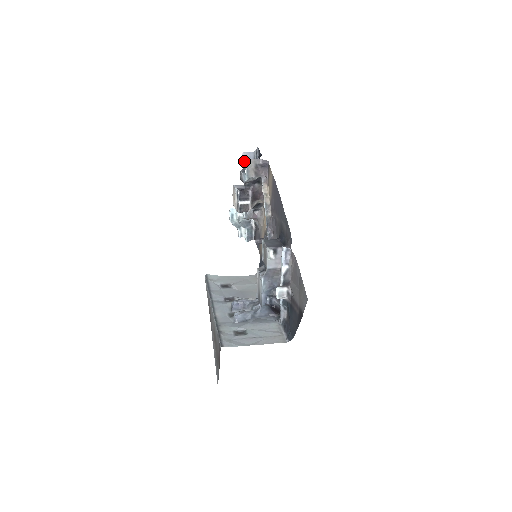
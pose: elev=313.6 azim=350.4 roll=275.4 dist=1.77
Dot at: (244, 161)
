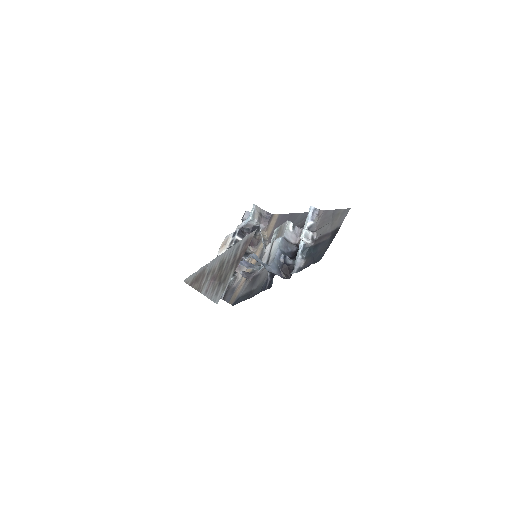
Dot at: (245, 217)
